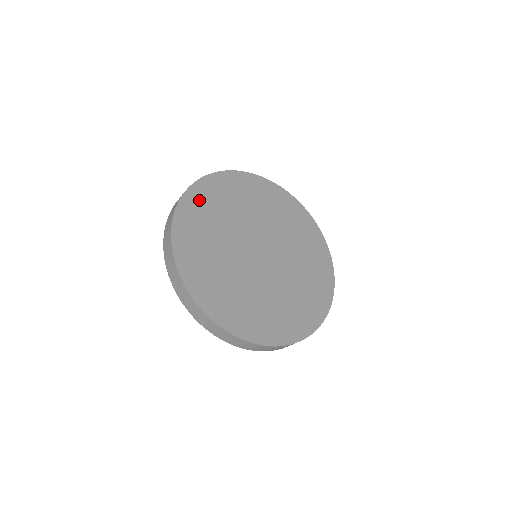
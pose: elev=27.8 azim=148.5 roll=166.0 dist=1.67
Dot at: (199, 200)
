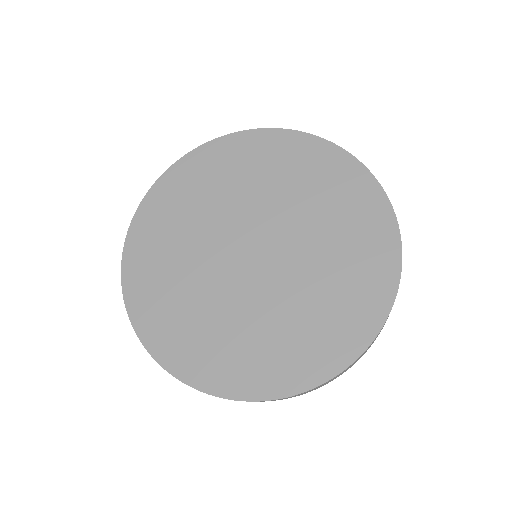
Dot at: (217, 157)
